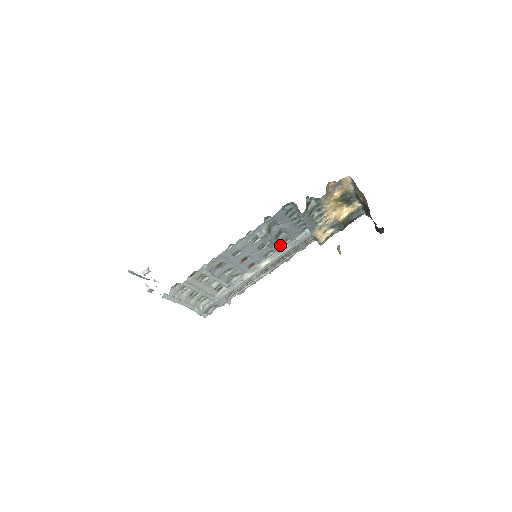
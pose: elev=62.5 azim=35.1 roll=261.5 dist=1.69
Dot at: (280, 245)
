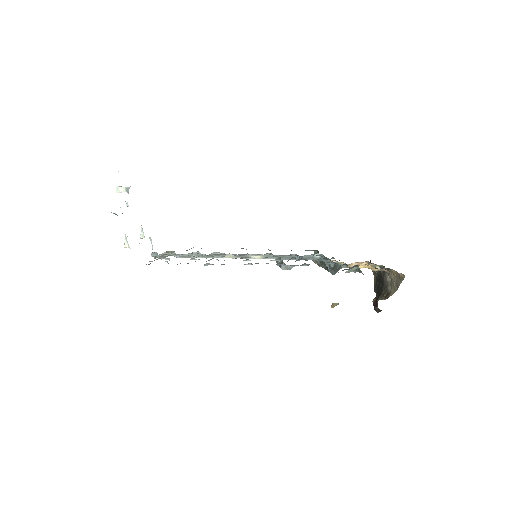
Dot at: occluded
